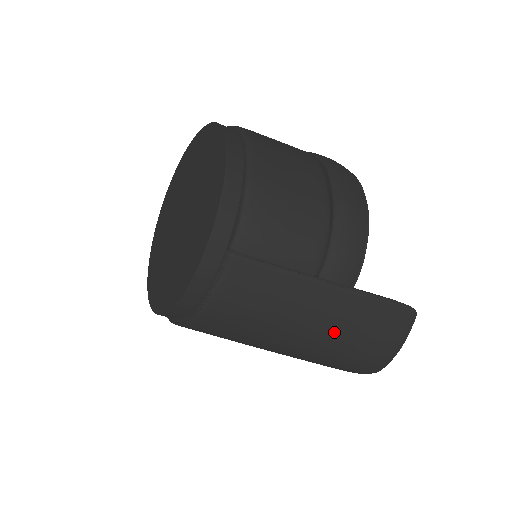
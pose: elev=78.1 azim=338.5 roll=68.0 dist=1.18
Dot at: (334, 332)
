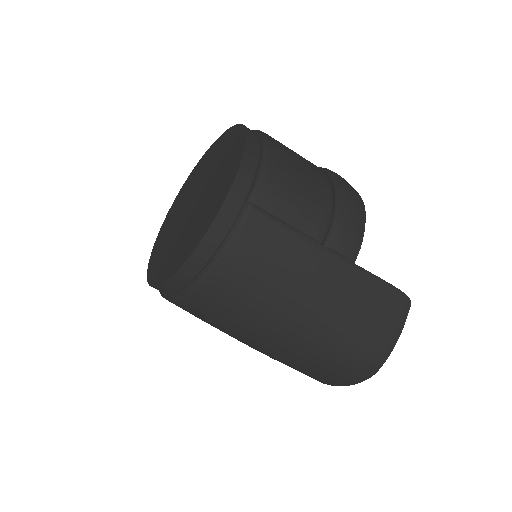
Dot at: (336, 310)
